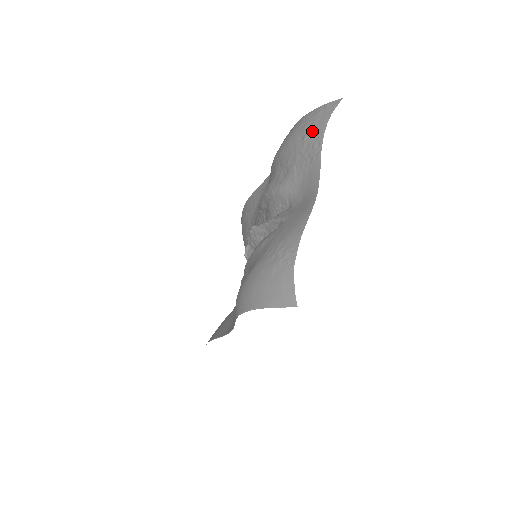
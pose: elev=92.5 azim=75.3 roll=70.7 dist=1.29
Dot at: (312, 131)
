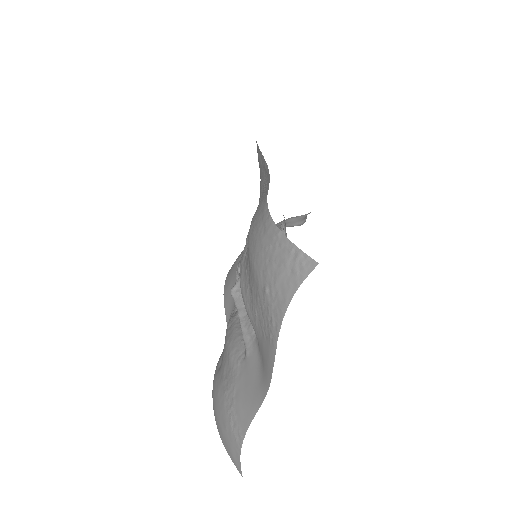
Dot at: (273, 293)
